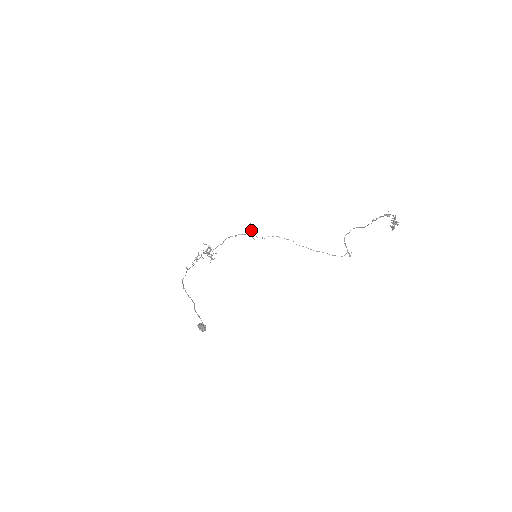
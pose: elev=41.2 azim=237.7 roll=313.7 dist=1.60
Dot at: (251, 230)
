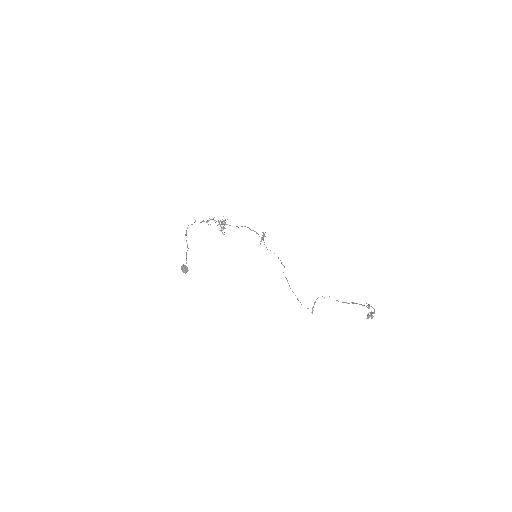
Dot at: occluded
